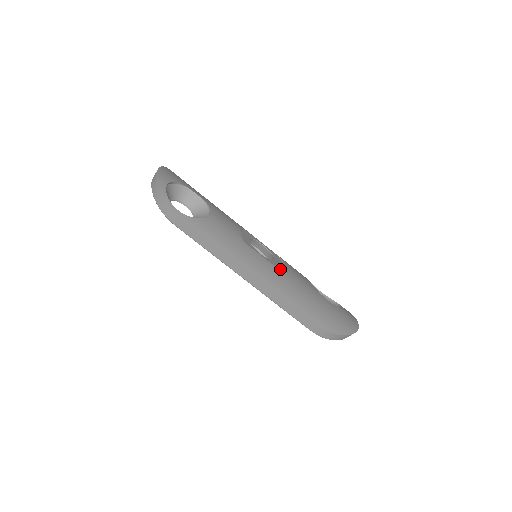
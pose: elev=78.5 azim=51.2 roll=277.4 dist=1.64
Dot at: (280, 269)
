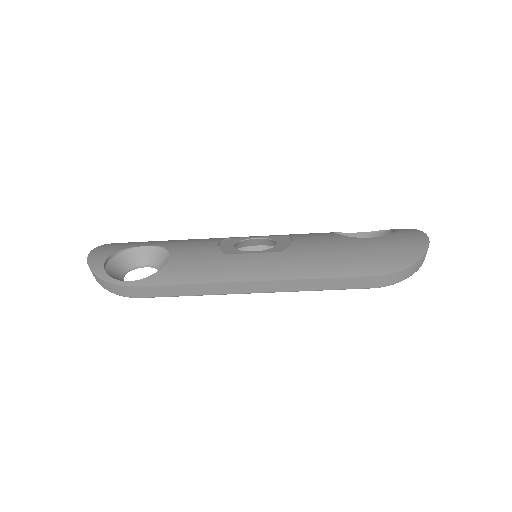
Dot at: (287, 250)
